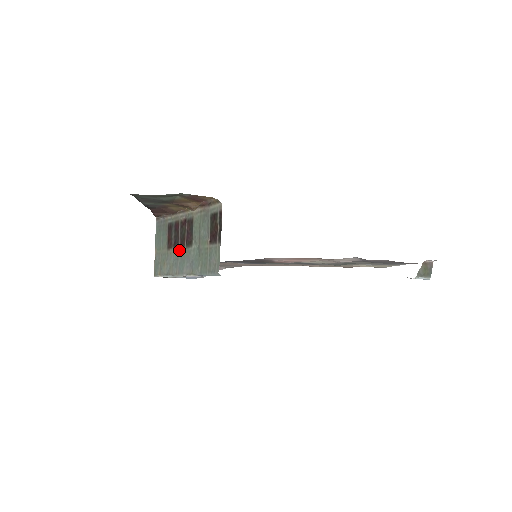
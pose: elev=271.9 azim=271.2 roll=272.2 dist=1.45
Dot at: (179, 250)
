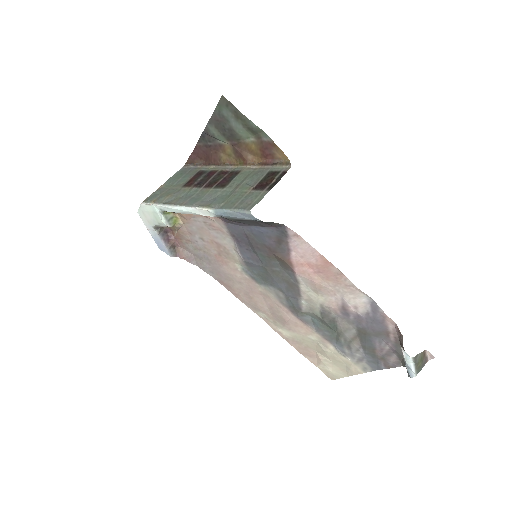
Dot at: (200, 189)
